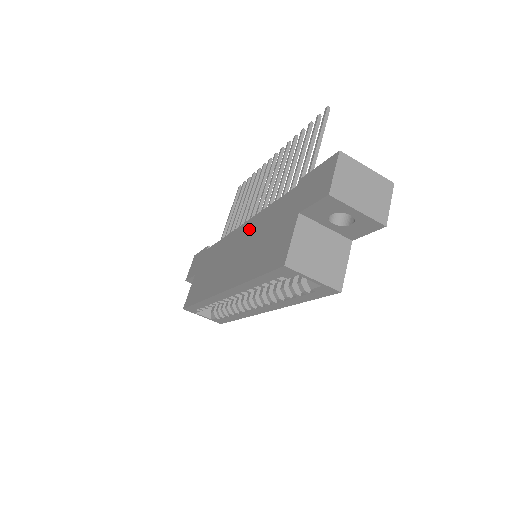
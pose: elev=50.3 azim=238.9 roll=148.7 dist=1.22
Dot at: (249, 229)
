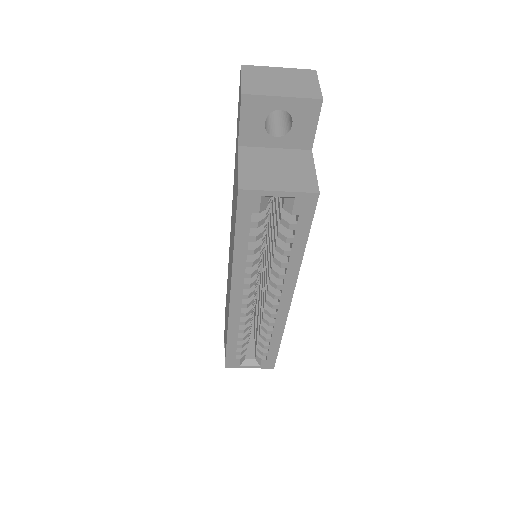
Dot at: (231, 227)
